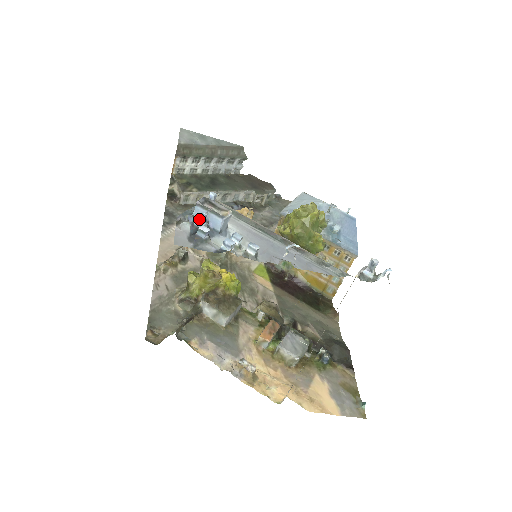
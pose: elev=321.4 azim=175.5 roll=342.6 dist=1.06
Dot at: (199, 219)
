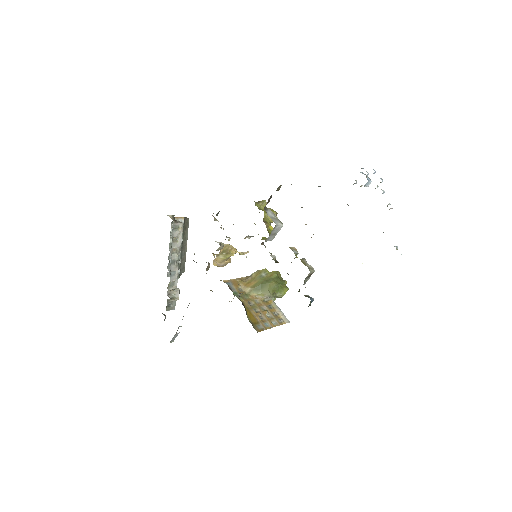
Dot at: (367, 172)
